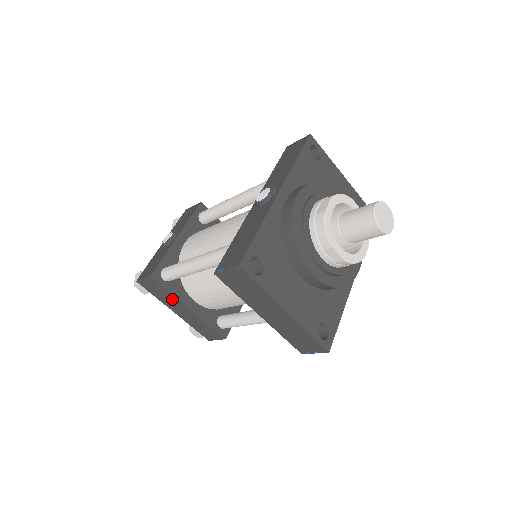
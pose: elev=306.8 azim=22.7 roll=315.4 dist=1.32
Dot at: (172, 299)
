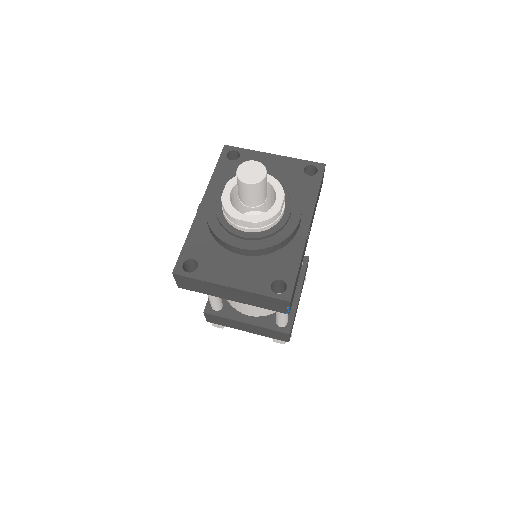
Dot at: (231, 322)
